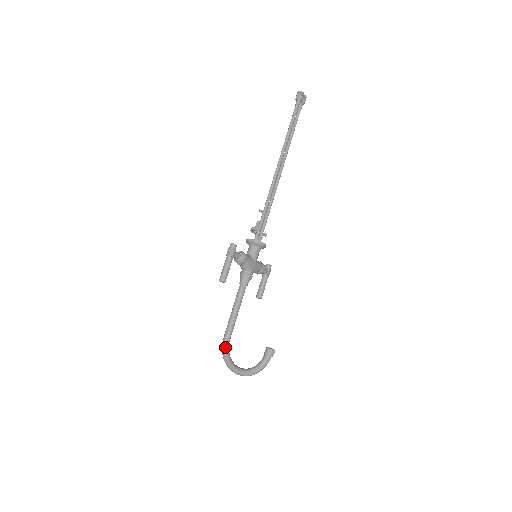
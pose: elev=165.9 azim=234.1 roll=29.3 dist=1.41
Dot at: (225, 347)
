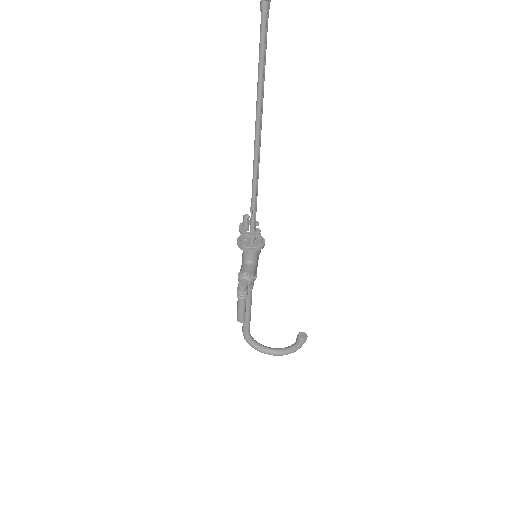
Dot at: (249, 339)
